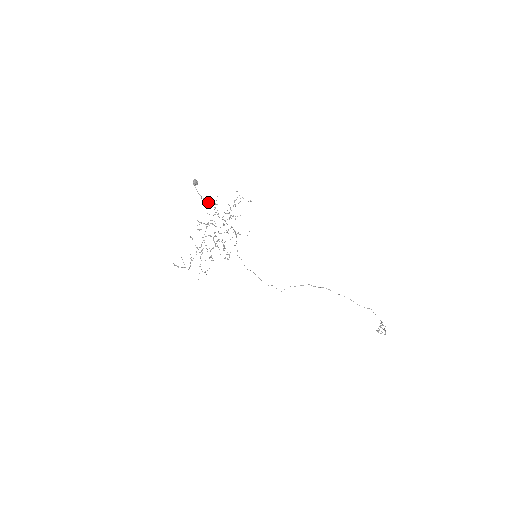
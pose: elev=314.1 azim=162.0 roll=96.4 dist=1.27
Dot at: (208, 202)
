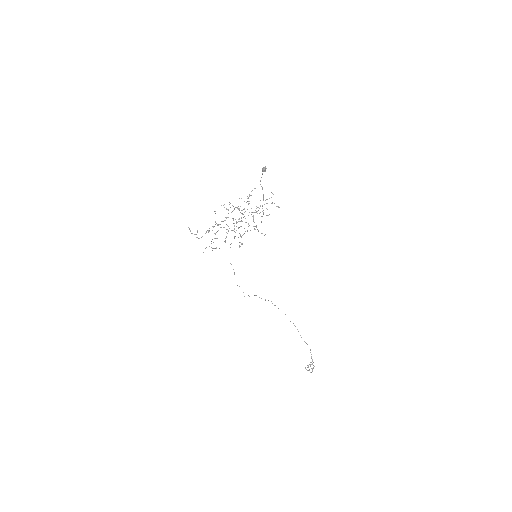
Dot at: occluded
